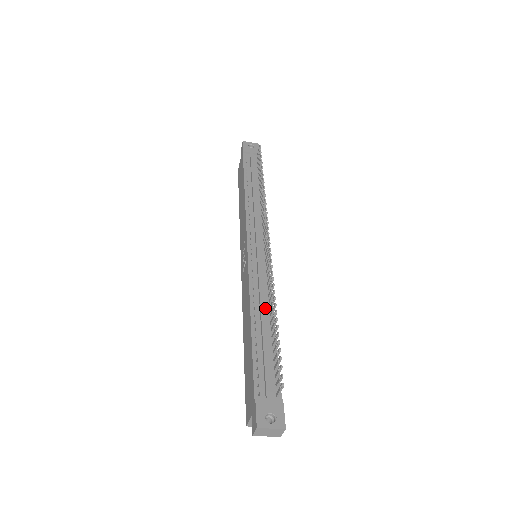
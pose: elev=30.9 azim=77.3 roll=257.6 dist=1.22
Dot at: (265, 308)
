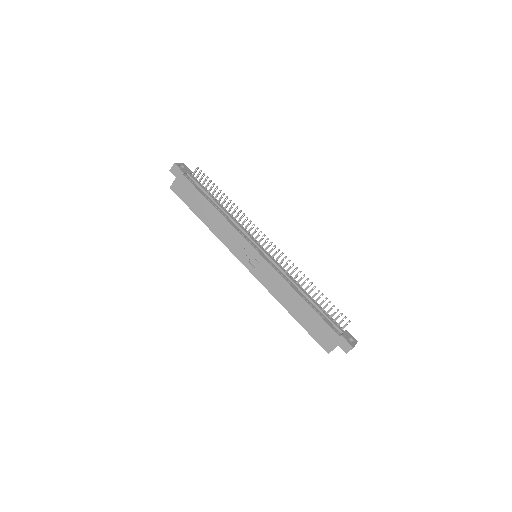
Dot at: (299, 287)
